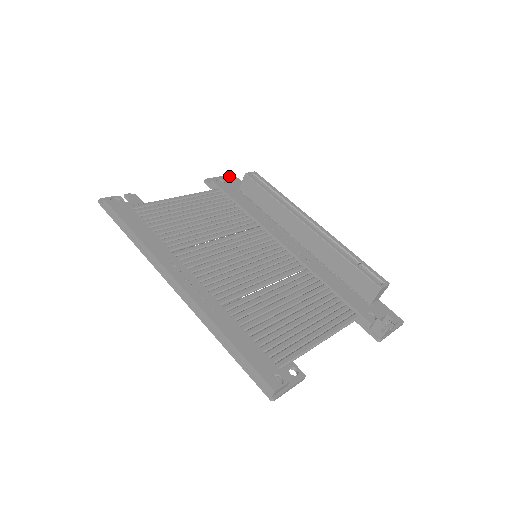
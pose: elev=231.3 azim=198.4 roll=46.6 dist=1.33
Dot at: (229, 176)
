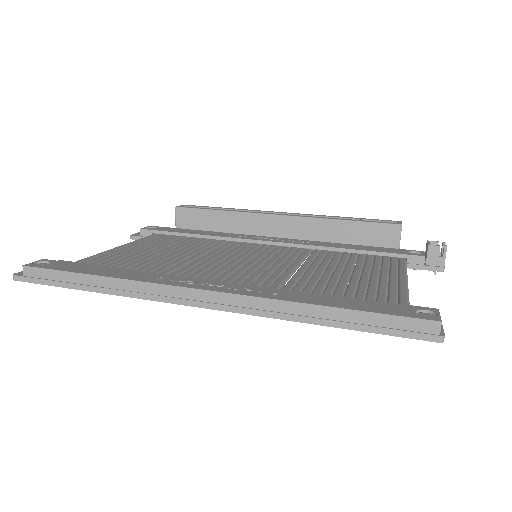
Dot at: occluded
